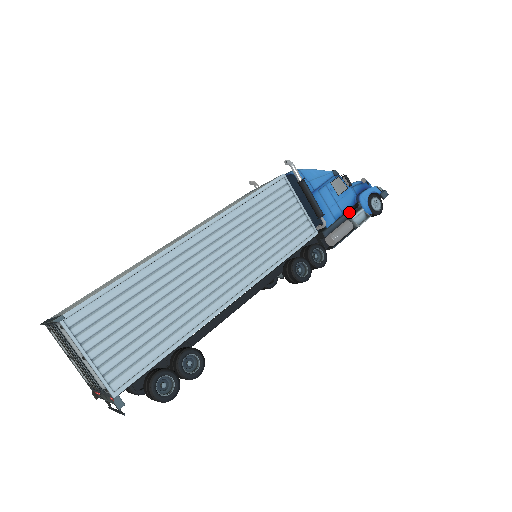
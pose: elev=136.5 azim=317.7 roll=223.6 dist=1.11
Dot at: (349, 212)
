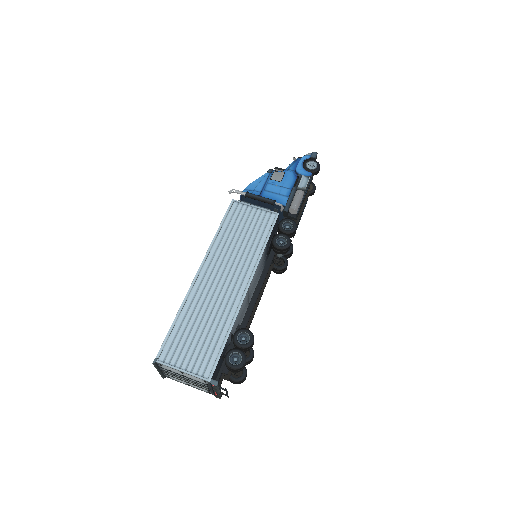
Dot at: (296, 185)
